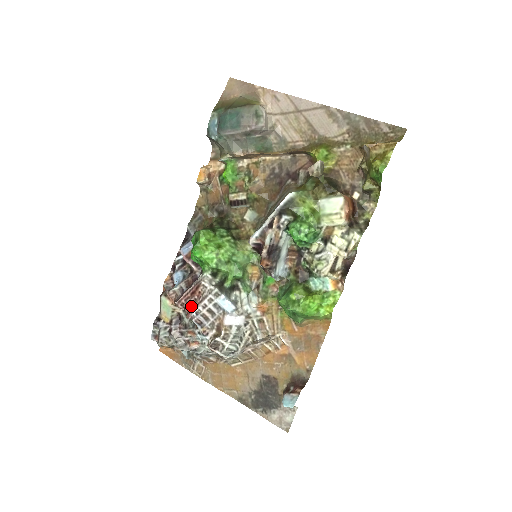
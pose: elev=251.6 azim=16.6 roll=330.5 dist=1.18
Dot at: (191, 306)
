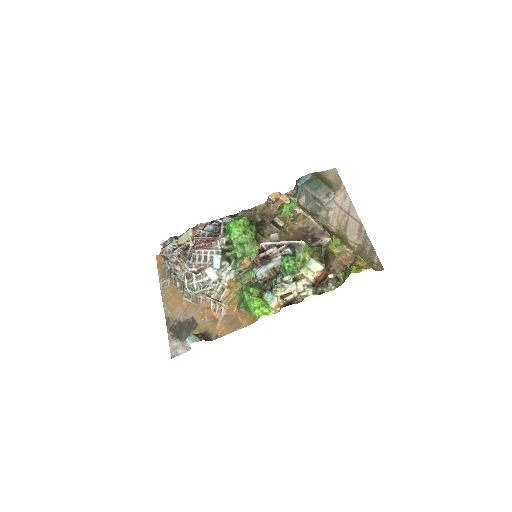
Dot at: (200, 246)
